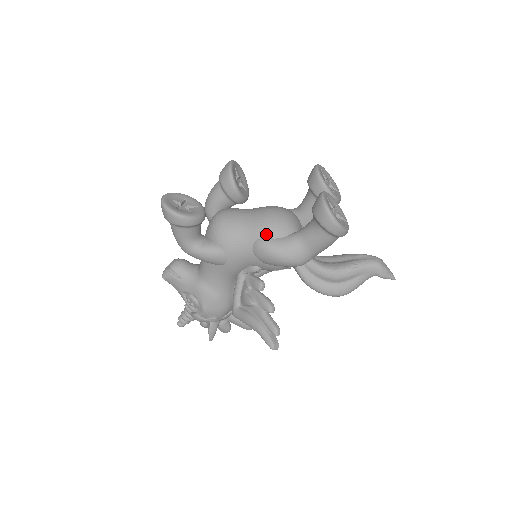
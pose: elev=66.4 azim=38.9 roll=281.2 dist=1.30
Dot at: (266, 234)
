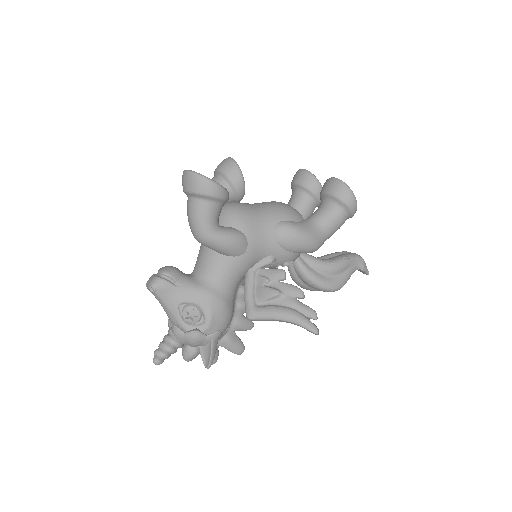
Dot at: (286, 217)
